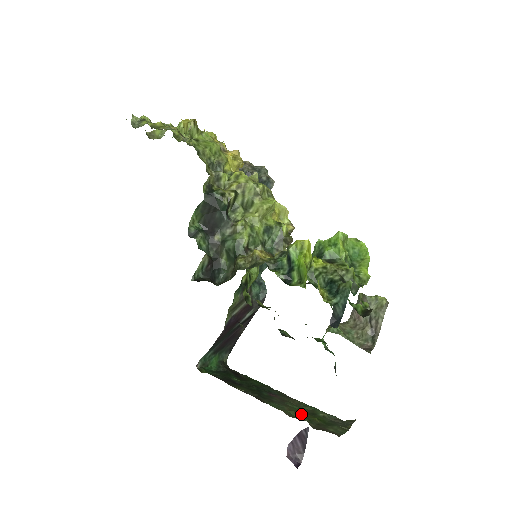
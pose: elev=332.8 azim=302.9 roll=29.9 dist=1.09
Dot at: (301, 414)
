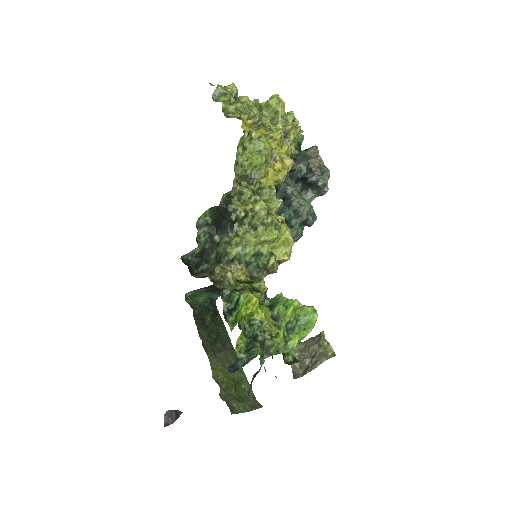
Dot at: (226, 379)
